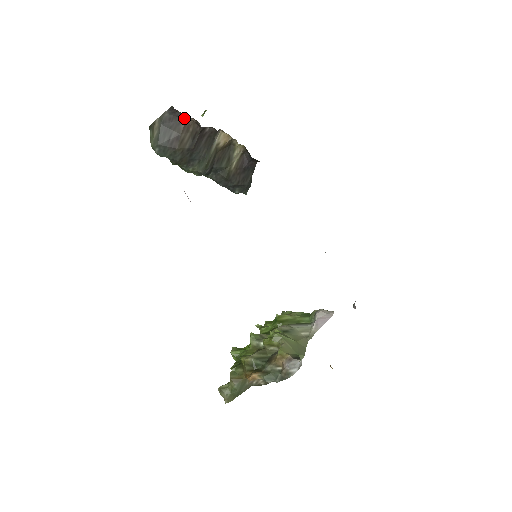
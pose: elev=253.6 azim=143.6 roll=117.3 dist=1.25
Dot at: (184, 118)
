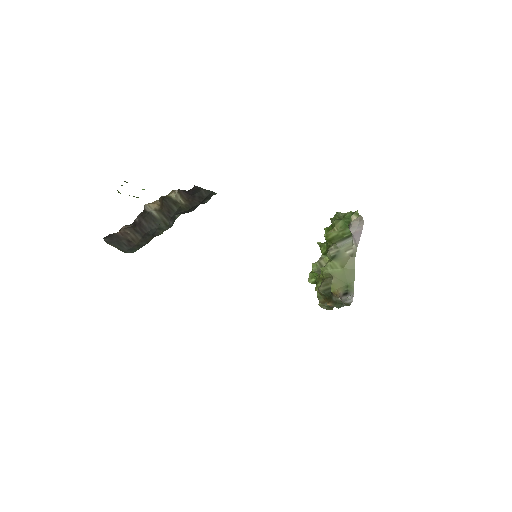
Dot at: (116, 233)
